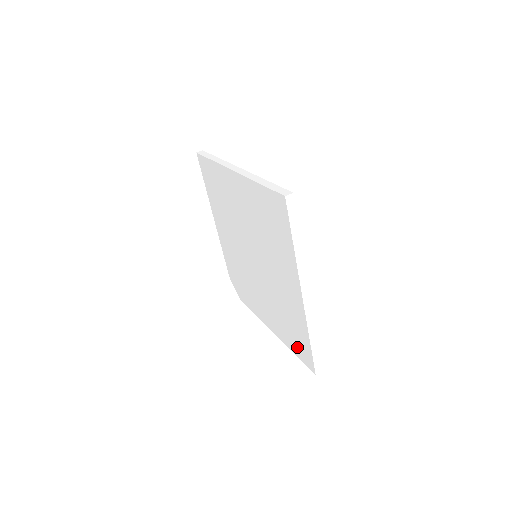
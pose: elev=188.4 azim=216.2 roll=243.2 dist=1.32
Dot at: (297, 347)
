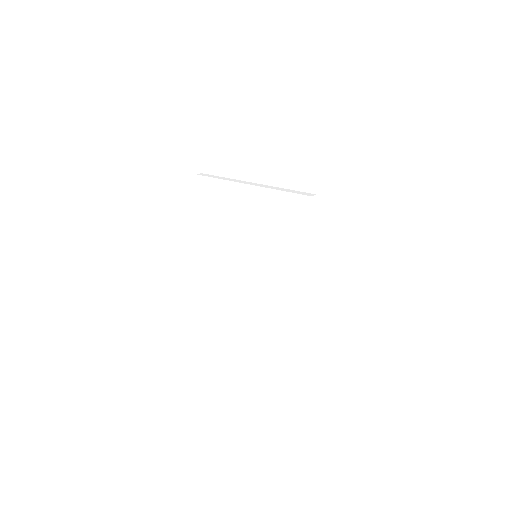
Dot at: (295, 326)
